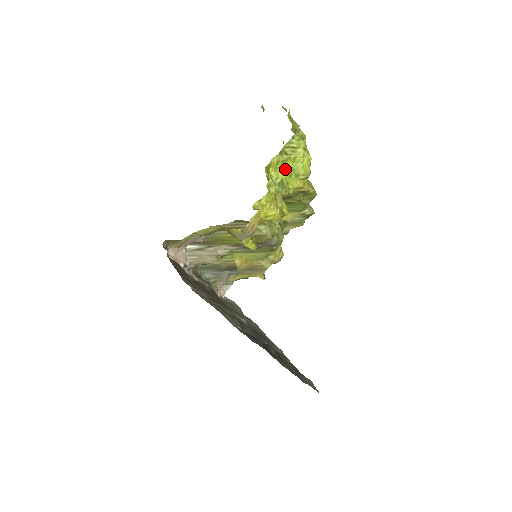
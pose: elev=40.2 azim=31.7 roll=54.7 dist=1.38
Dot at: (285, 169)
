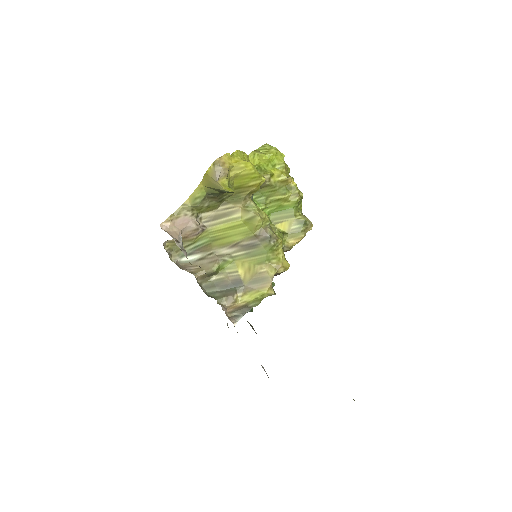
Dot at: (262, 161)
